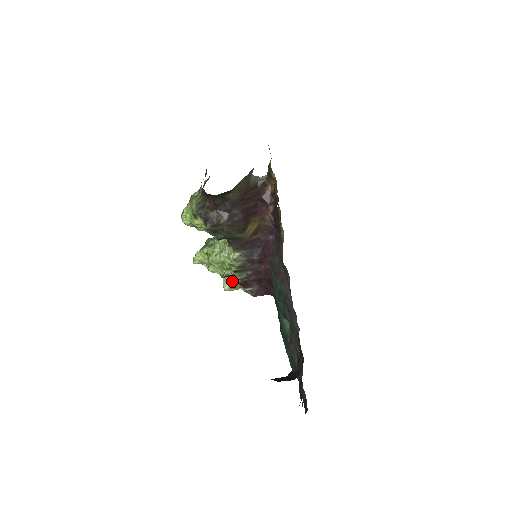
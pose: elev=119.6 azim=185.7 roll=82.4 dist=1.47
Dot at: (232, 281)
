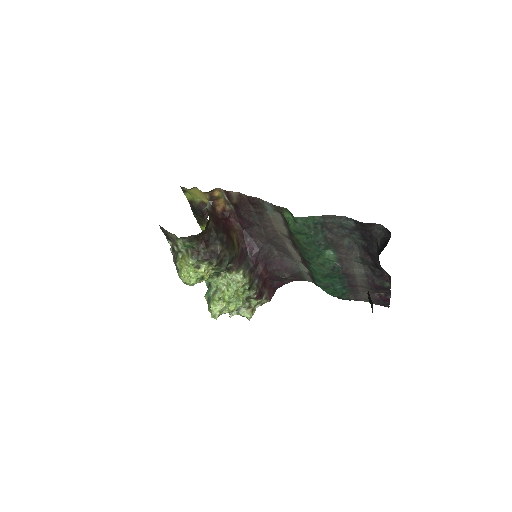
Dot at: (248, 307)
